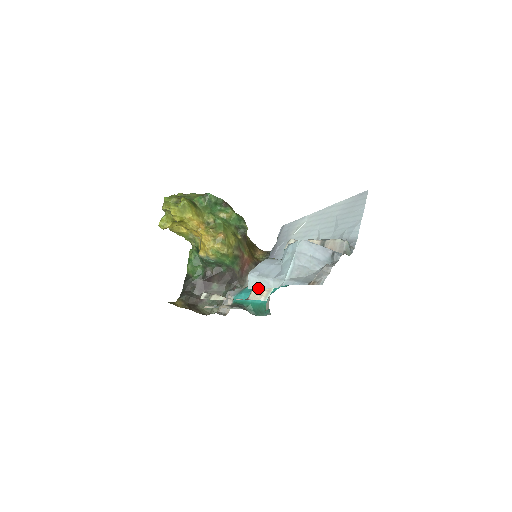
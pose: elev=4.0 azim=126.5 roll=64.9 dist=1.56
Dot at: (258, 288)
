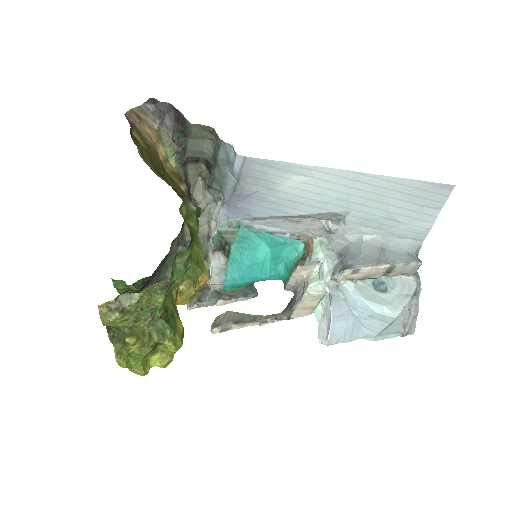
Dot at: occluded
